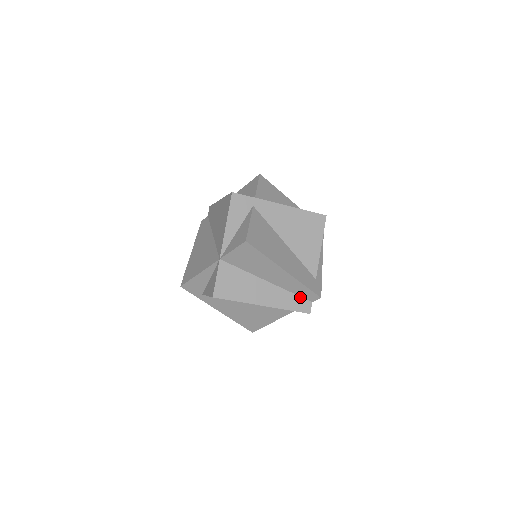
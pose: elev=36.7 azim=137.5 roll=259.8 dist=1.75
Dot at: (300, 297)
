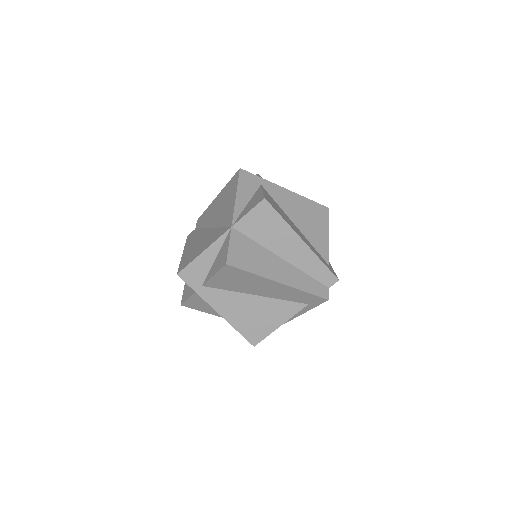
Dot at: (316, 280)
